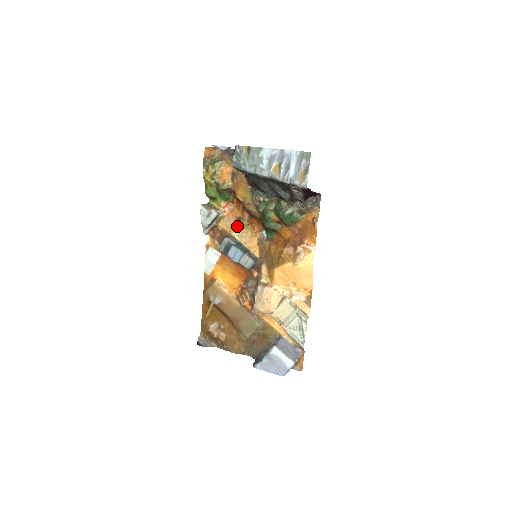
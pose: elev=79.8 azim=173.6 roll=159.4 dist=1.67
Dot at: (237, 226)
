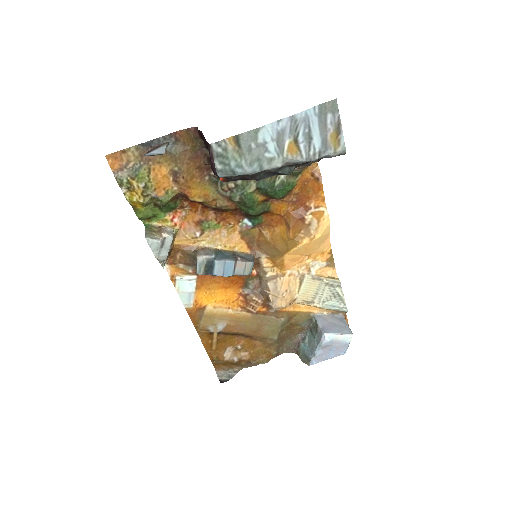
Dot at: (201, 232)
